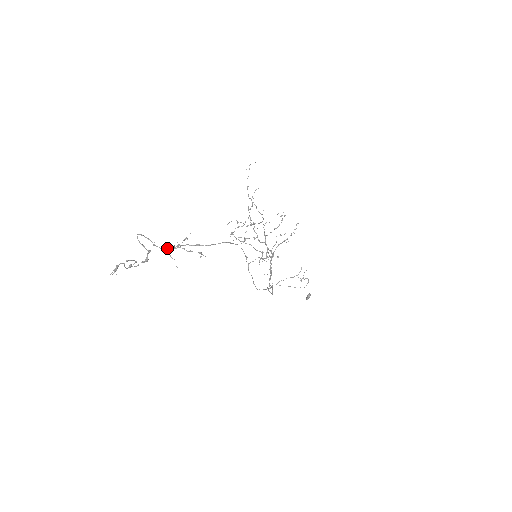
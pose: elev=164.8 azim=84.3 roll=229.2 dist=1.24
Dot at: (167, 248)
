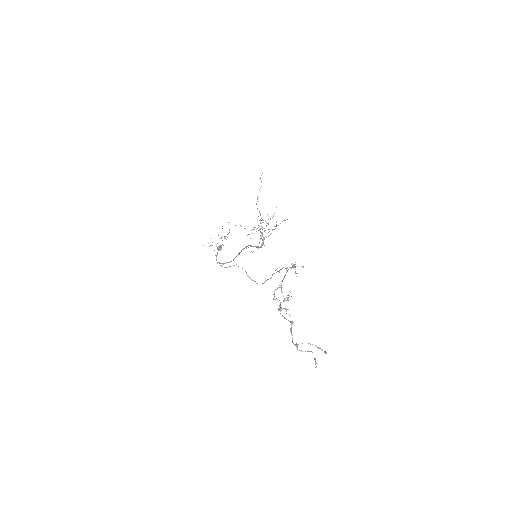
Dot at: occluded
